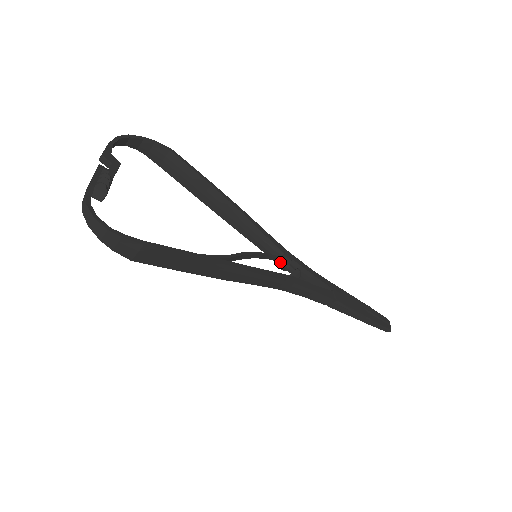
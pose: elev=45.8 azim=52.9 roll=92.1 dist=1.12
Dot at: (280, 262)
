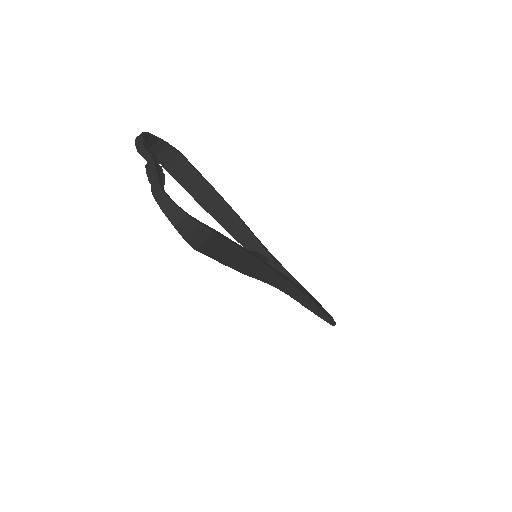
Dot at: (267, 263)
